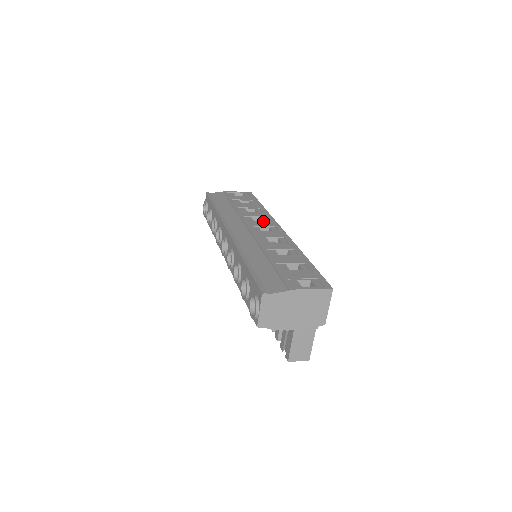
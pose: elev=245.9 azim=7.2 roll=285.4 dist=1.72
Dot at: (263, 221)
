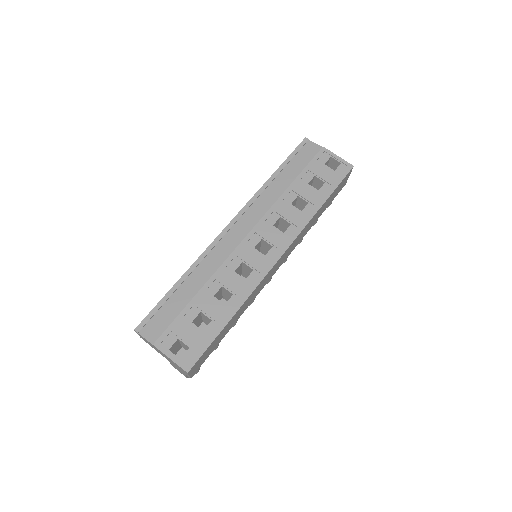
Dot at: (280, 232)
